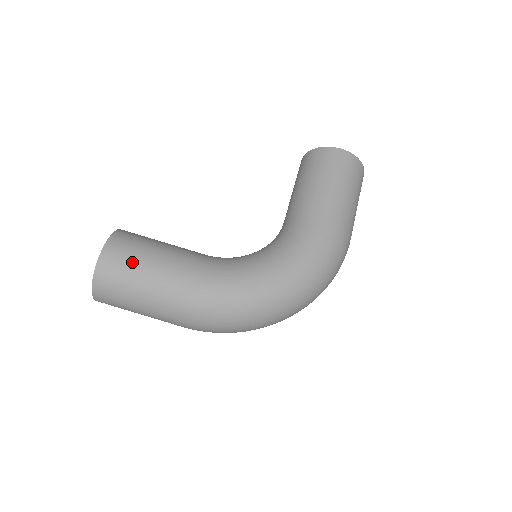
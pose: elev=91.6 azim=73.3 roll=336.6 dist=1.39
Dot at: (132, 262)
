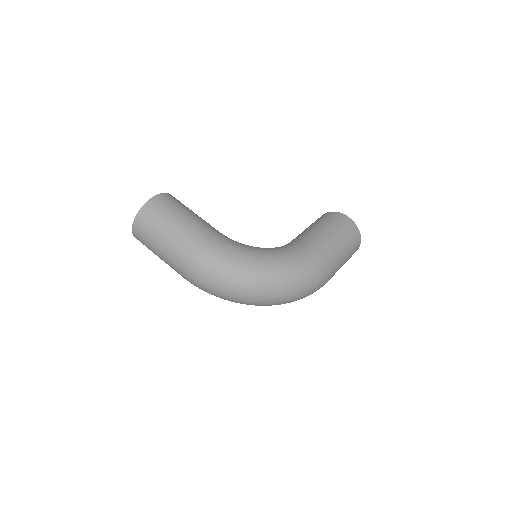
Dot at: (171, 209)
